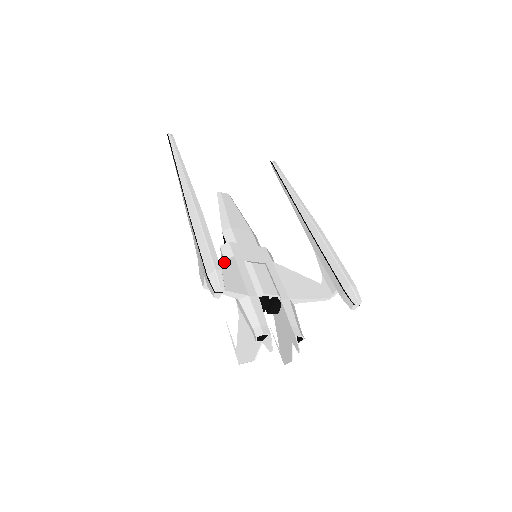
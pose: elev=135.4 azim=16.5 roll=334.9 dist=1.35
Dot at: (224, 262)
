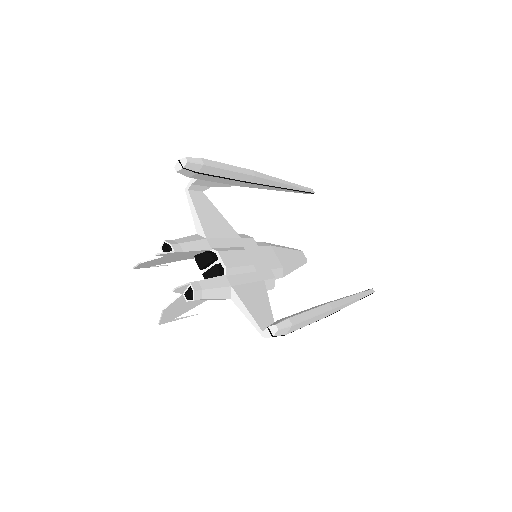
Dot at: (227, 222)
